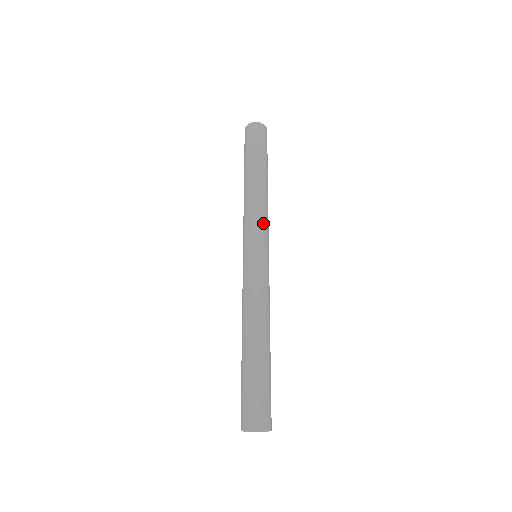
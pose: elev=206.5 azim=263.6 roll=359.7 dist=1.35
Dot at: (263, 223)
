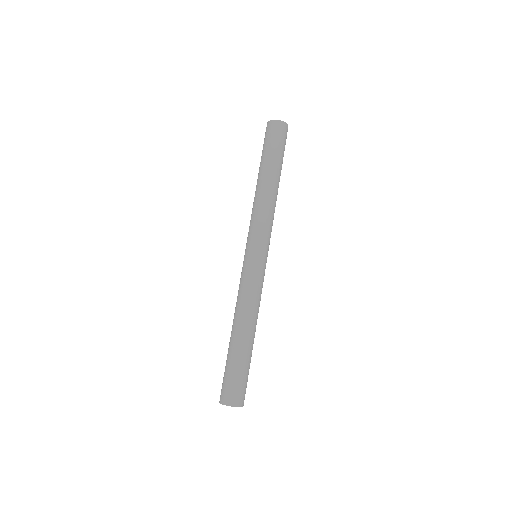
Dot at: (260, 226)
